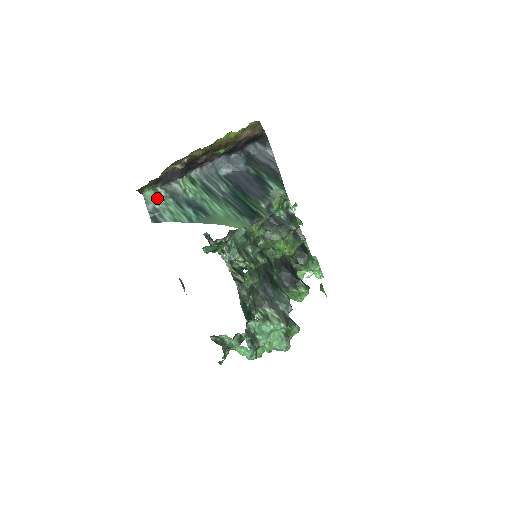
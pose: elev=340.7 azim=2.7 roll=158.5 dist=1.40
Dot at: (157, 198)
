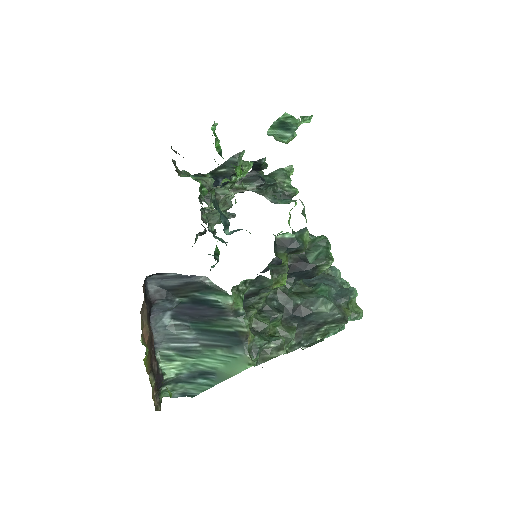
Dot at: (172, 391)
